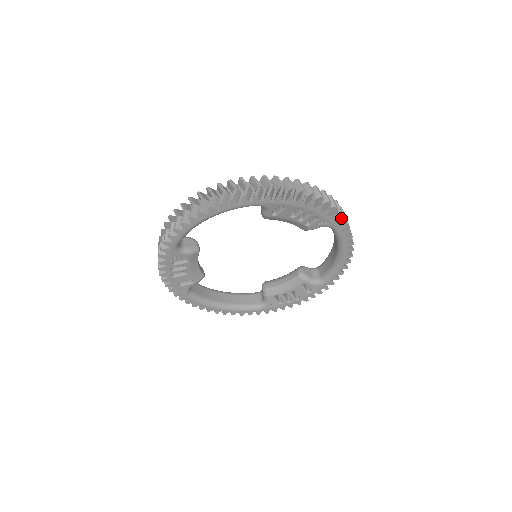
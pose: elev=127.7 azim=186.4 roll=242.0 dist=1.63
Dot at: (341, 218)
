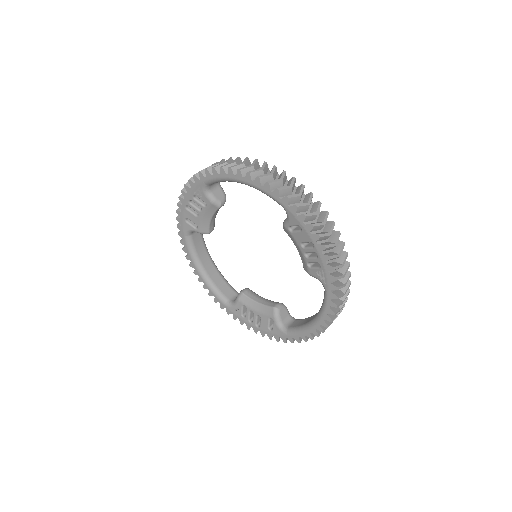
Dot at: (338, 286)
